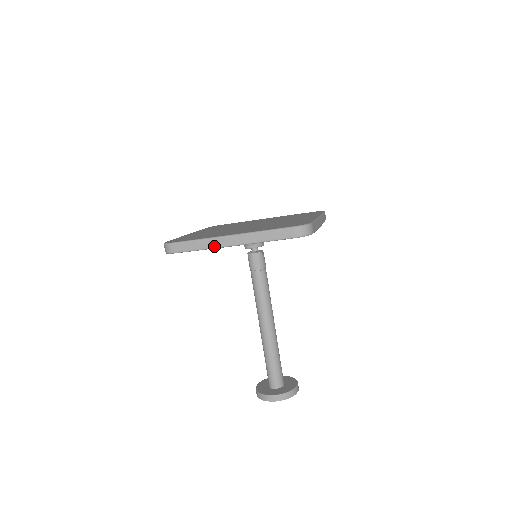
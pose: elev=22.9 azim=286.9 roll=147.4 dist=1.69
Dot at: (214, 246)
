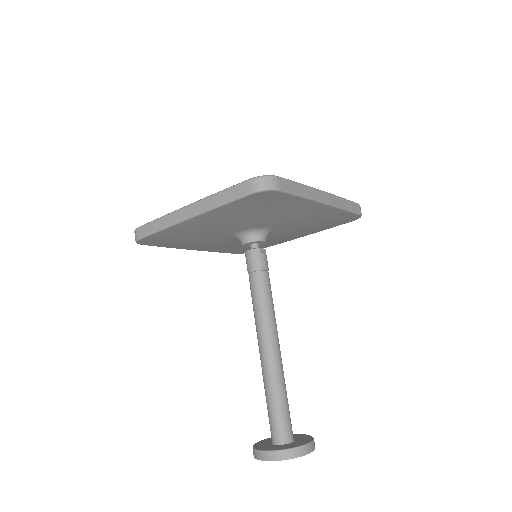
Dot at: (172, 222)
